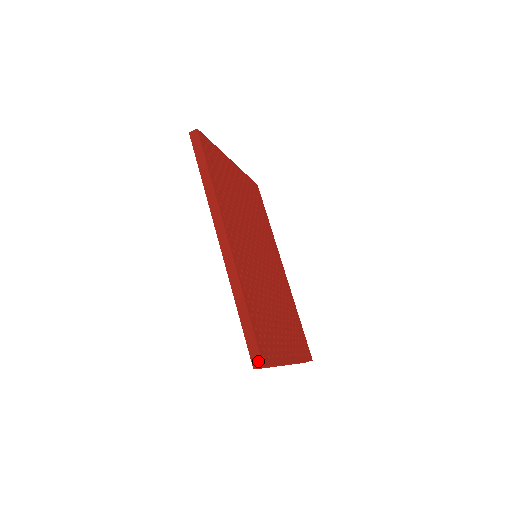
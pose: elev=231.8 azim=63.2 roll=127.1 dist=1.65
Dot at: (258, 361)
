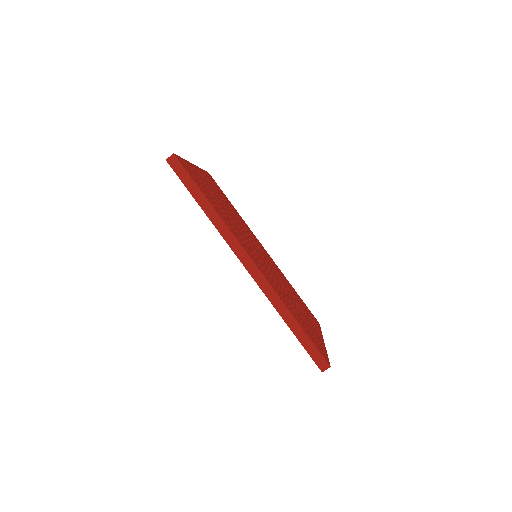
Dot at: (324, 364)
